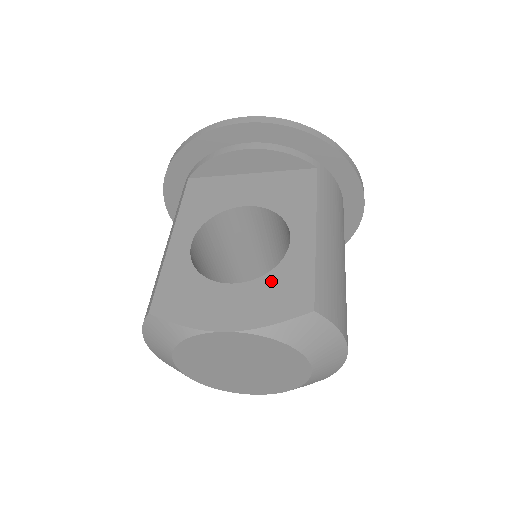
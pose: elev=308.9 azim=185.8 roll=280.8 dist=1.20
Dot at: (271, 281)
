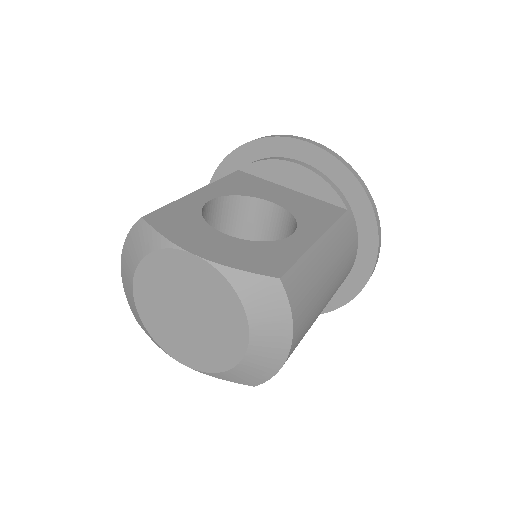
Dot at: (257, 246)
